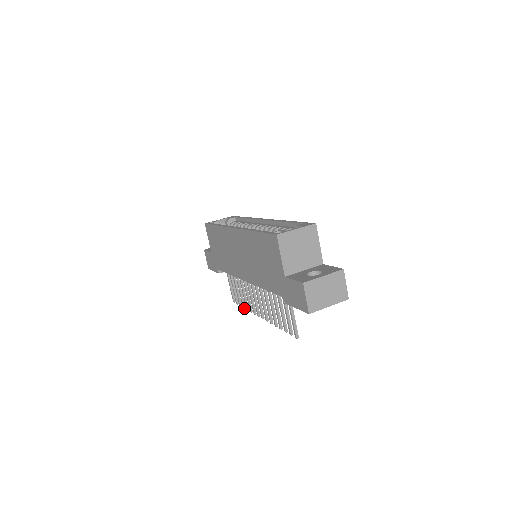
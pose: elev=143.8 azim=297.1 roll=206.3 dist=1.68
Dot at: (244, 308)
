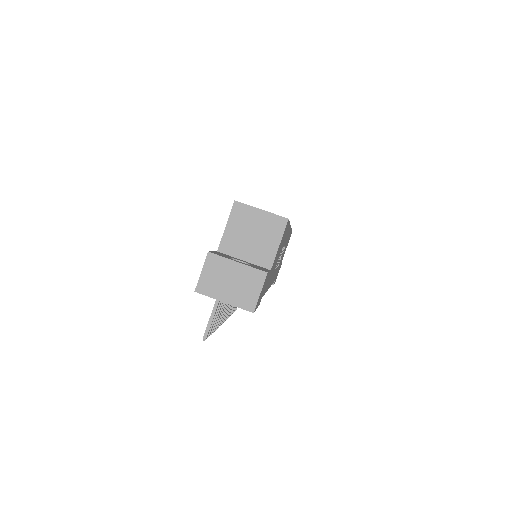
Dot at: occluded
